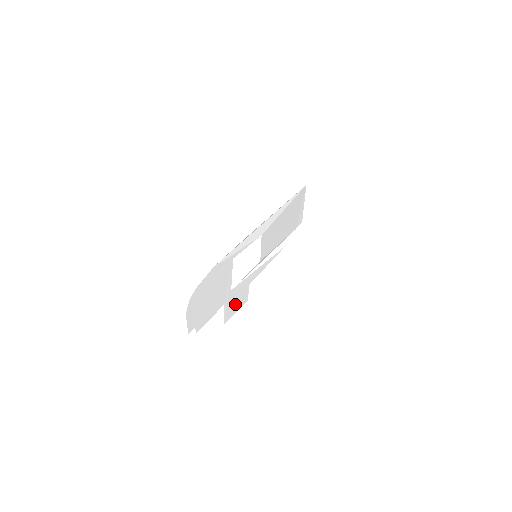
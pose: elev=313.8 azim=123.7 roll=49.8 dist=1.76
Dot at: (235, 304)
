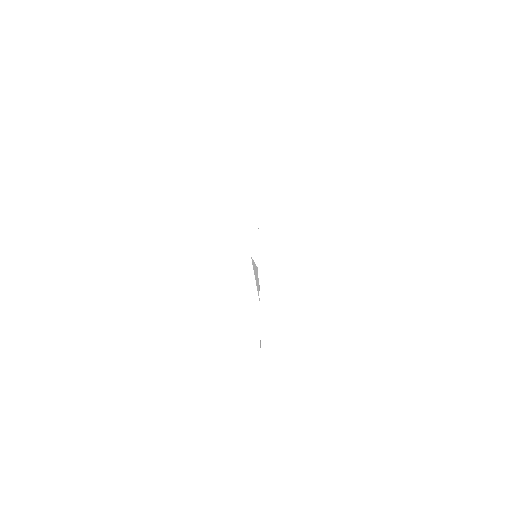
Dot at: occluded
